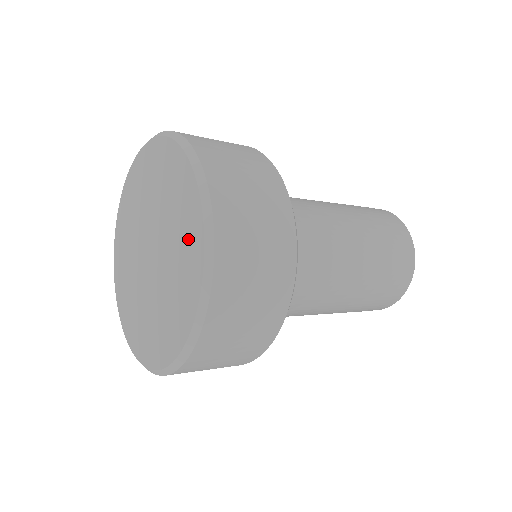
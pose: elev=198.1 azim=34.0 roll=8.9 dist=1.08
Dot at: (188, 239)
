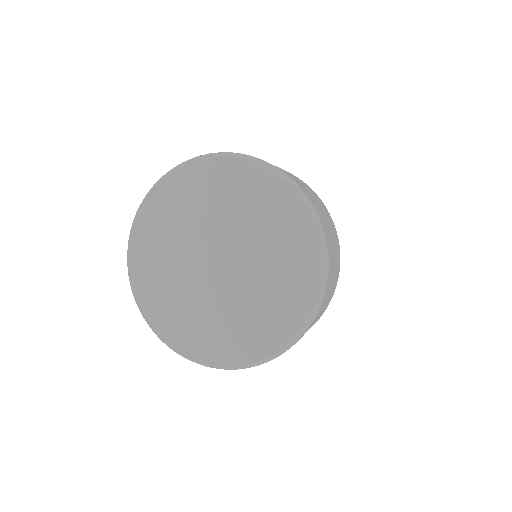
Dot at: (295, 276)
